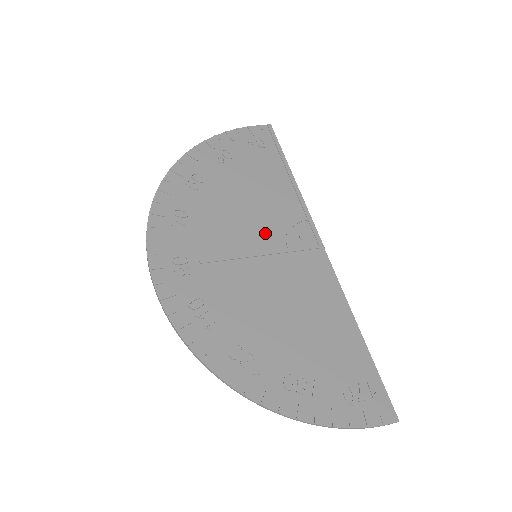
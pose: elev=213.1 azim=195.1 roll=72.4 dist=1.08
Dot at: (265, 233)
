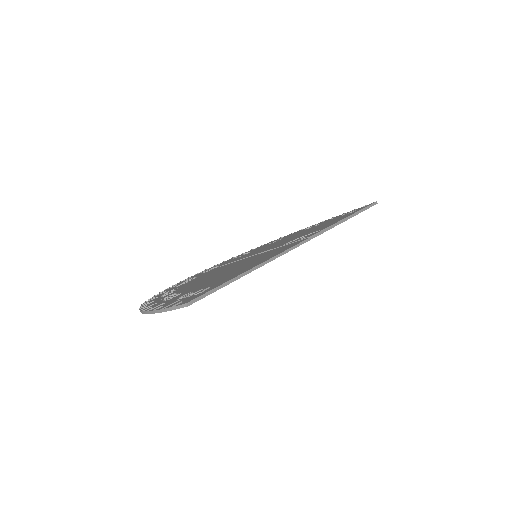
Dot at: (279, 245)
